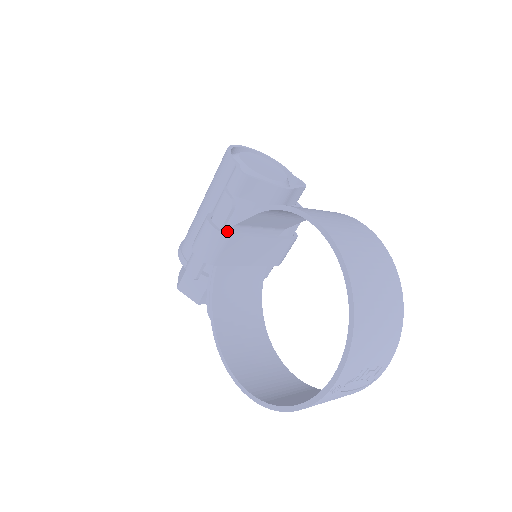
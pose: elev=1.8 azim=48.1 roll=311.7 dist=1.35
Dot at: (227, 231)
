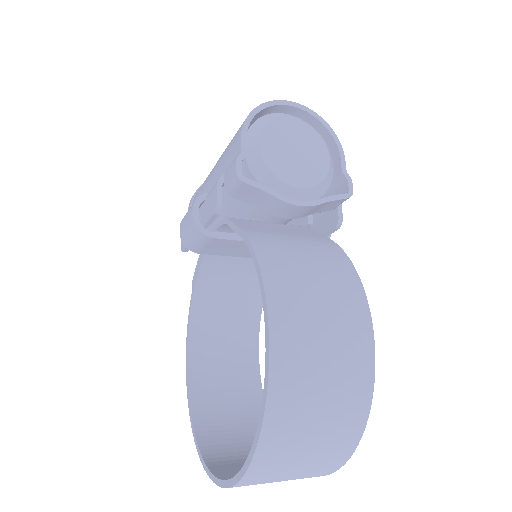
Dot at: (220, 223)
